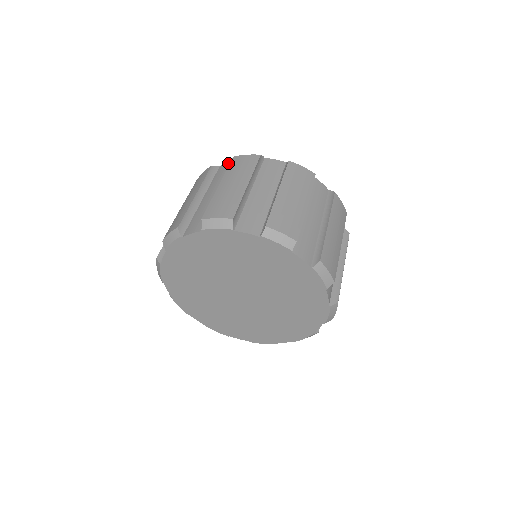
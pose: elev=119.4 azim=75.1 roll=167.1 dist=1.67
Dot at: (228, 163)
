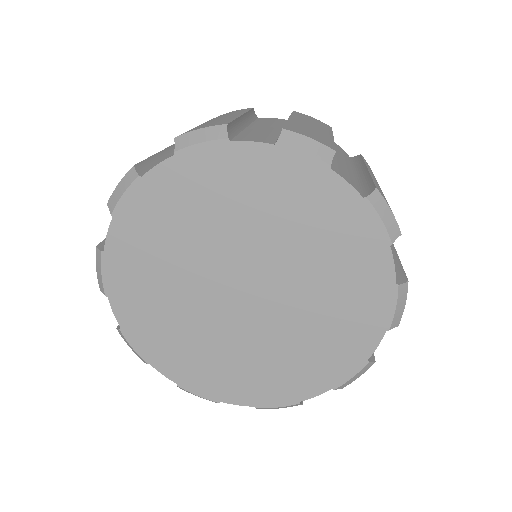
Dot at: occluded
